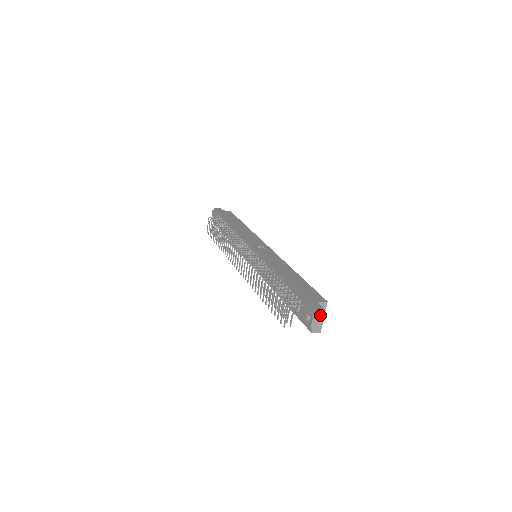
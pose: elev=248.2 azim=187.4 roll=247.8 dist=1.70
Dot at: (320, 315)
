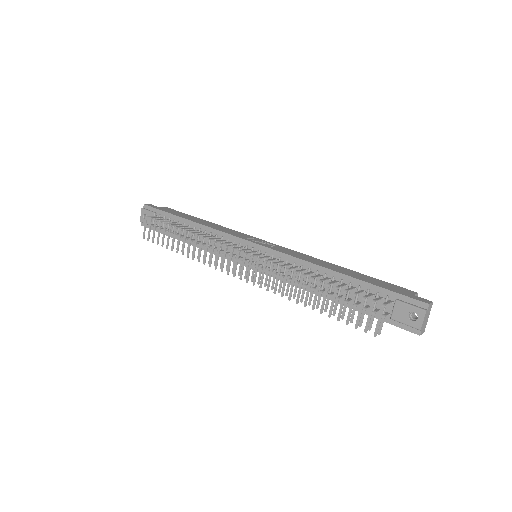
Dot at: (429, 309)
